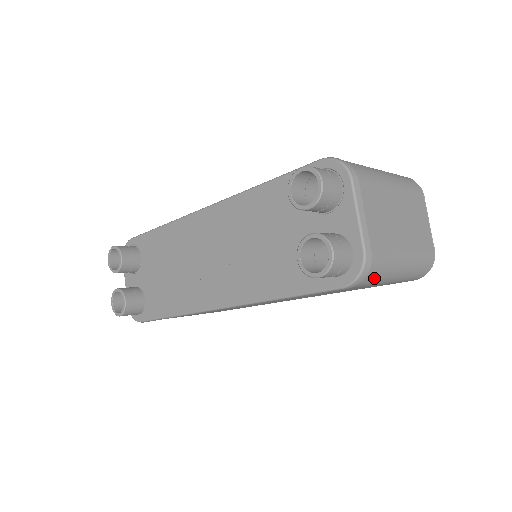
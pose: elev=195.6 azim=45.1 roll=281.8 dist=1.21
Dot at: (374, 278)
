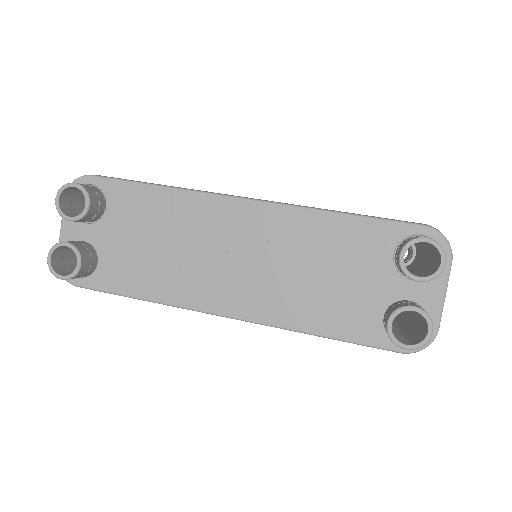
Dot at: occluded
